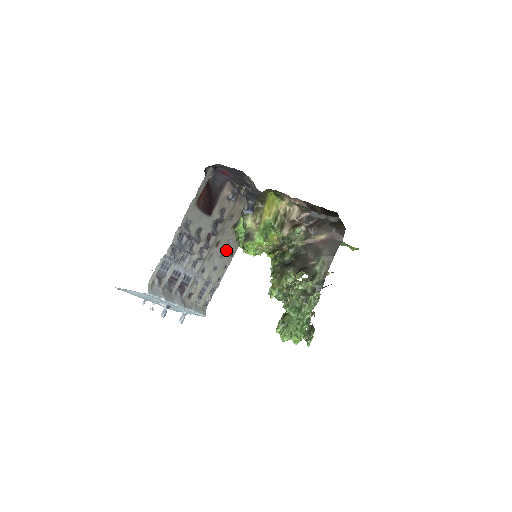
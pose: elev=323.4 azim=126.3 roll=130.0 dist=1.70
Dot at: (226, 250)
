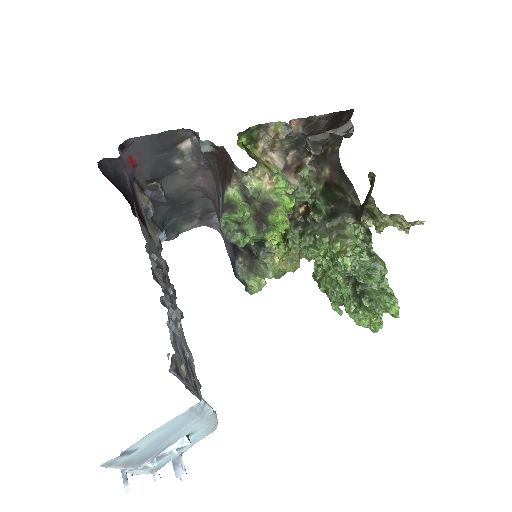
Dot at: occluded
